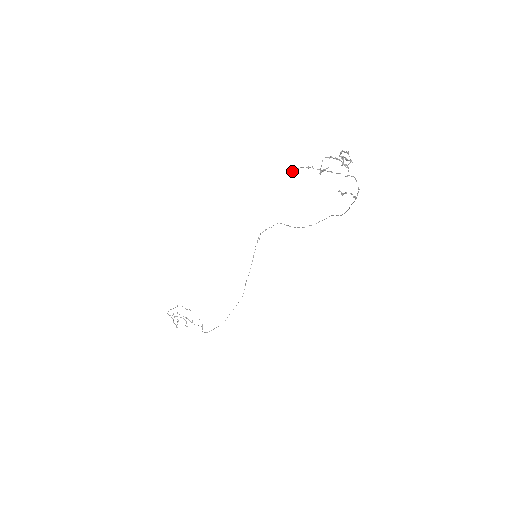
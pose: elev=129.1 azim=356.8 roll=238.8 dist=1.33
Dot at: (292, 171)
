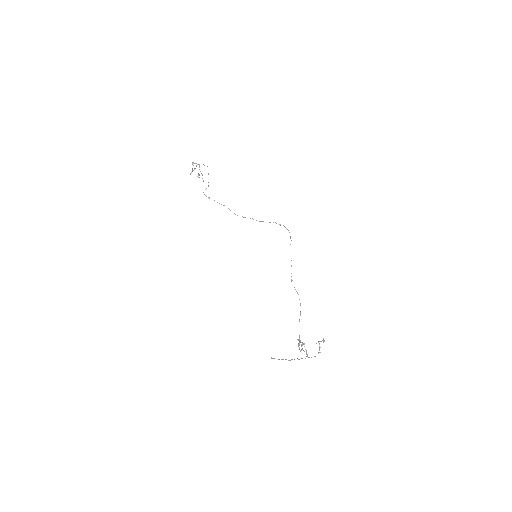
Dot at: occluded
